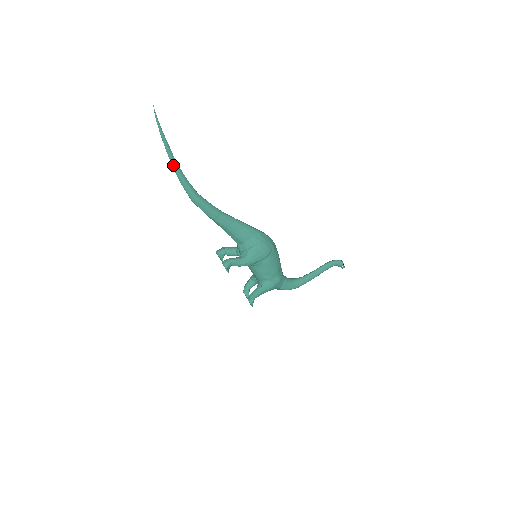
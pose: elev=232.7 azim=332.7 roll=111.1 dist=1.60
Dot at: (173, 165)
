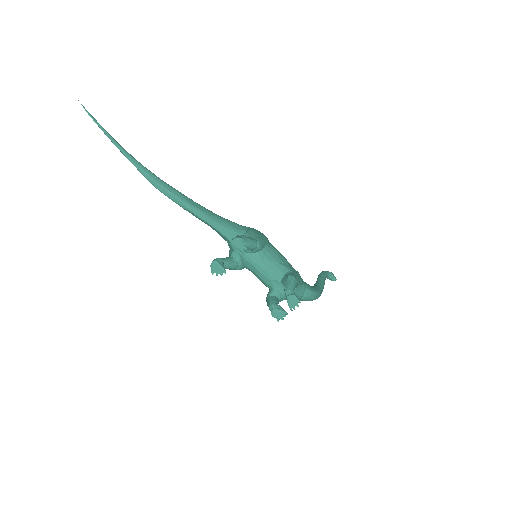
Dot at: (122, 150)
